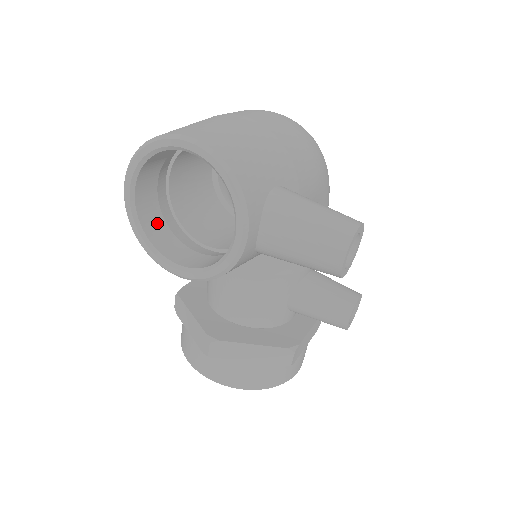
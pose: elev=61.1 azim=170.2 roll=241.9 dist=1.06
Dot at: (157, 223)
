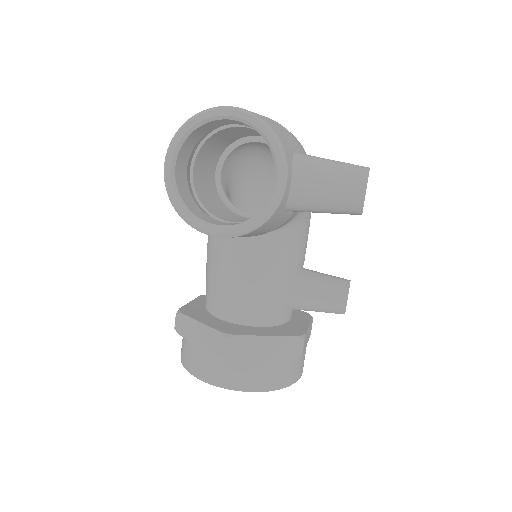
Dot at: (190, 200)
